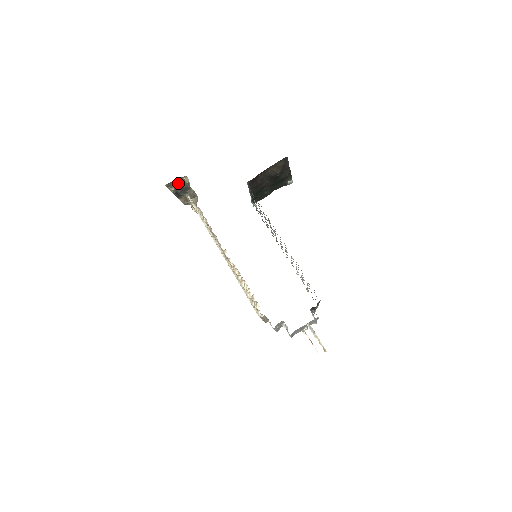
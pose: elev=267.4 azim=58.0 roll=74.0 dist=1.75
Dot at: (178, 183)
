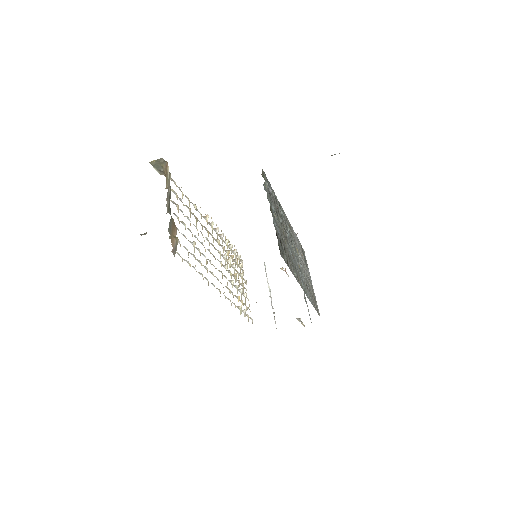
Dot at: occluded
